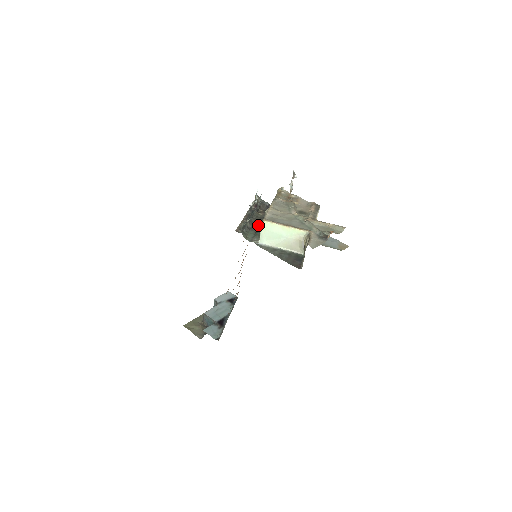
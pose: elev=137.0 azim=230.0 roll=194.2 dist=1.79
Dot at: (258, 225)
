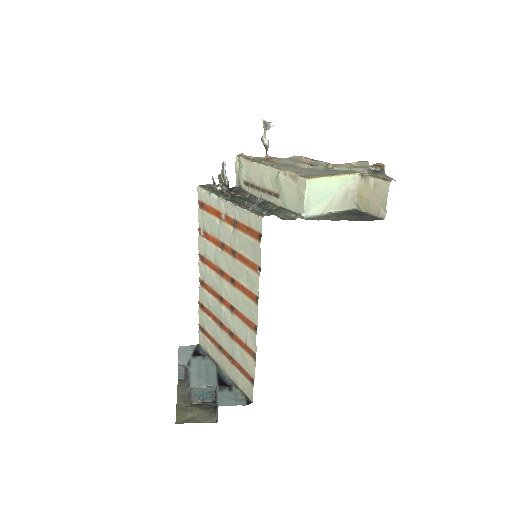
Dot at: (264, 204)
